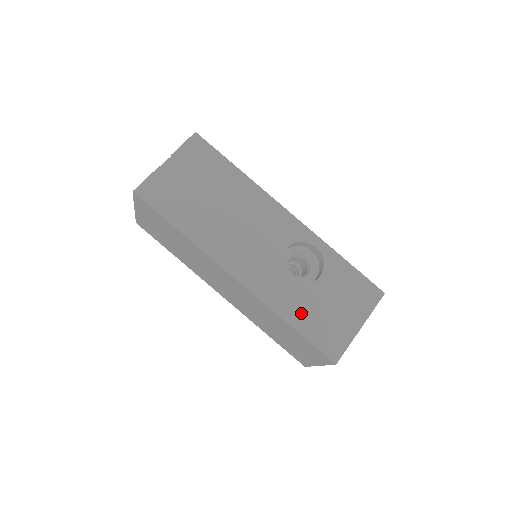
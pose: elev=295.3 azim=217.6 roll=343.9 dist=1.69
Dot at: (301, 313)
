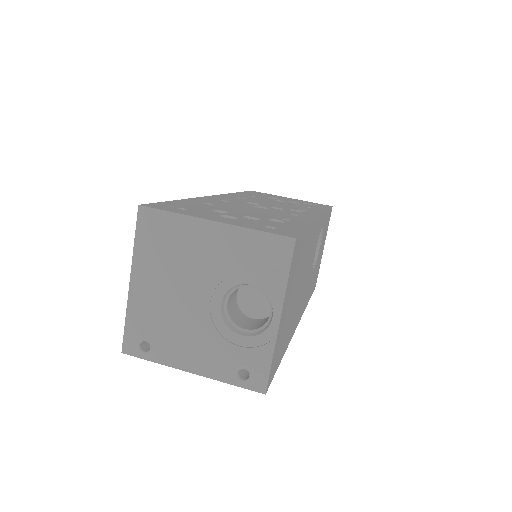
Dot at: occluded
